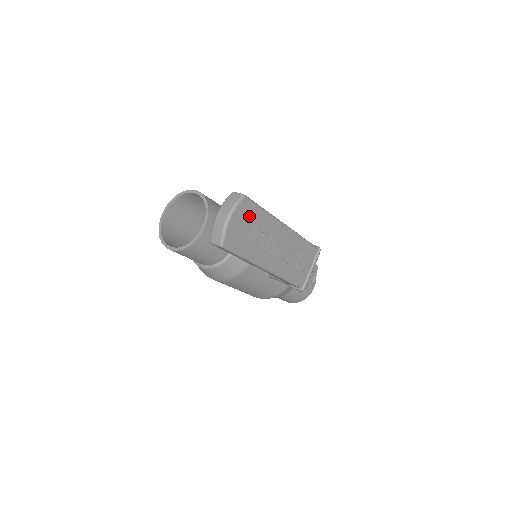
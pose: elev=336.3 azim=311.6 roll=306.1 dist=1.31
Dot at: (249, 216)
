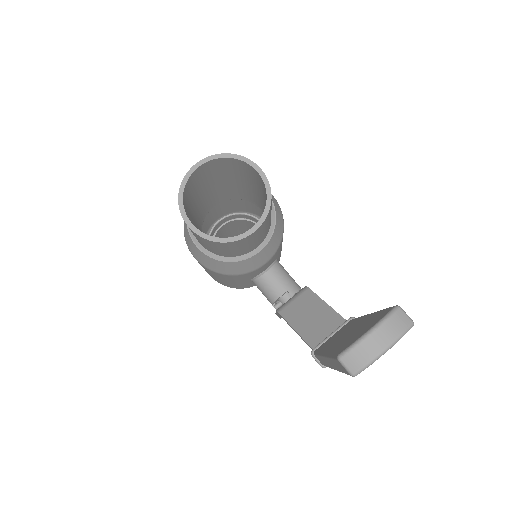
Dot at: occluded
